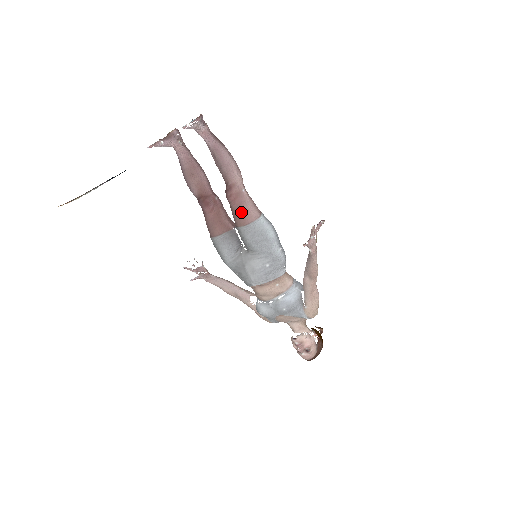
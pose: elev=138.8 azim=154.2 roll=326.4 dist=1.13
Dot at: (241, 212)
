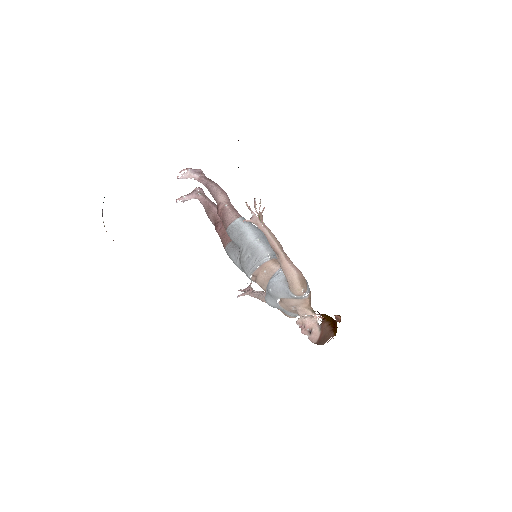
Dot at: (224, 220)
